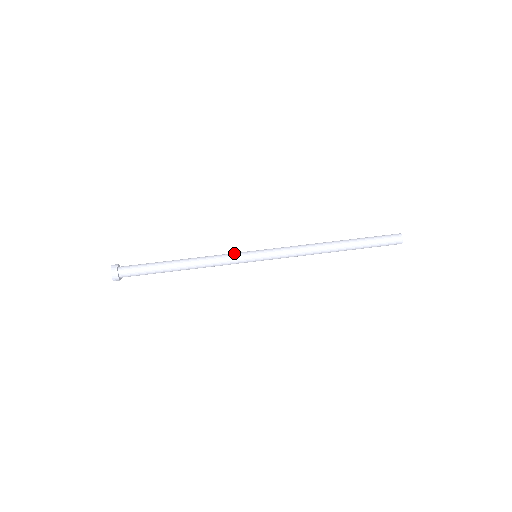
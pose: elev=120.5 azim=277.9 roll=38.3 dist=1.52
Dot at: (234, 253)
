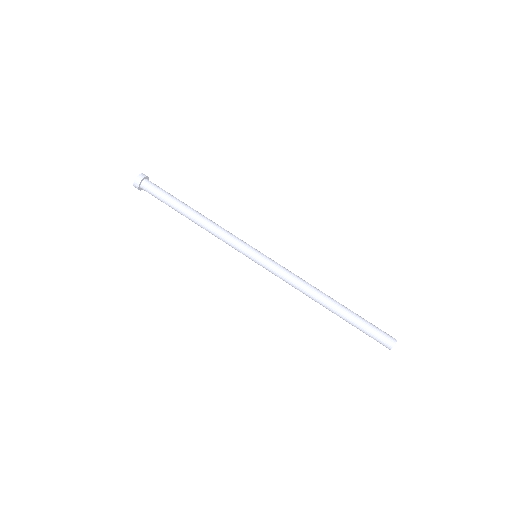
Dot at: (240, 239)
